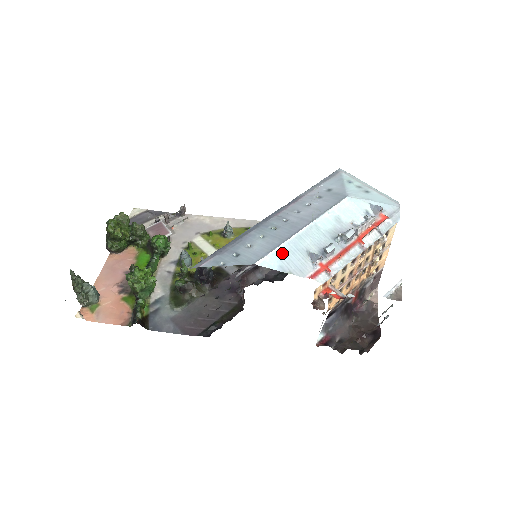
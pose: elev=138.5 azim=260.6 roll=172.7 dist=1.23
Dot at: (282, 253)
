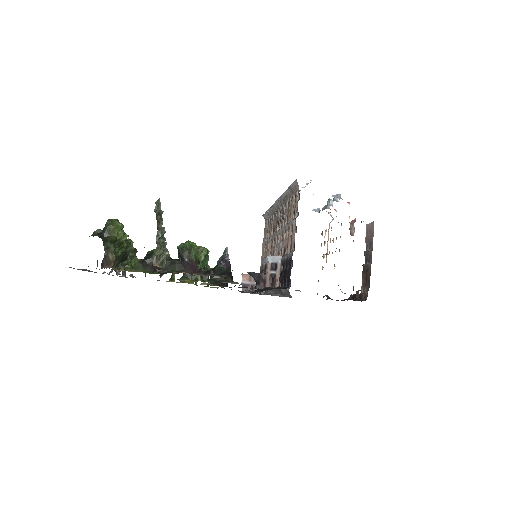
Dot at: occluded
